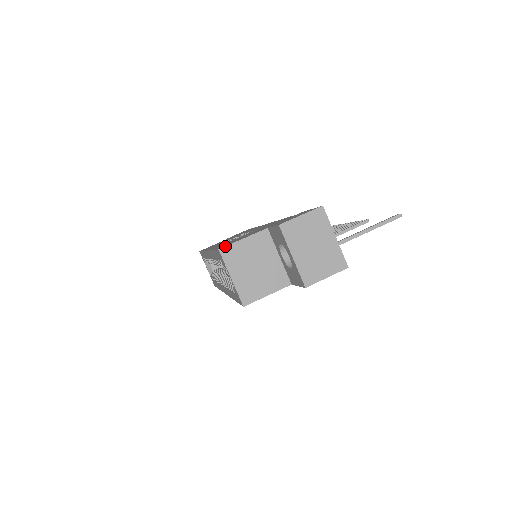
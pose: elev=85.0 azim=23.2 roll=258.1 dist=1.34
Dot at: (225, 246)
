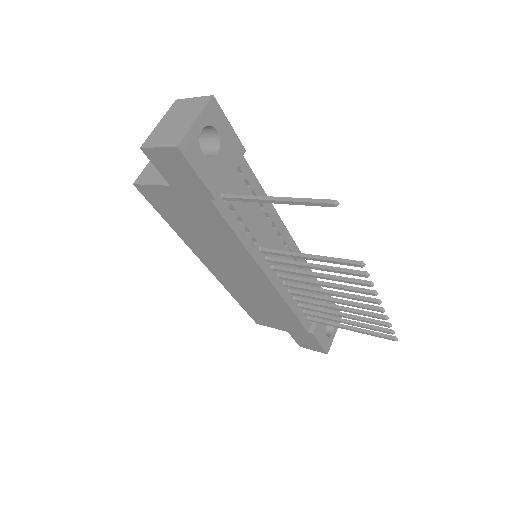
Dot at: occluded
